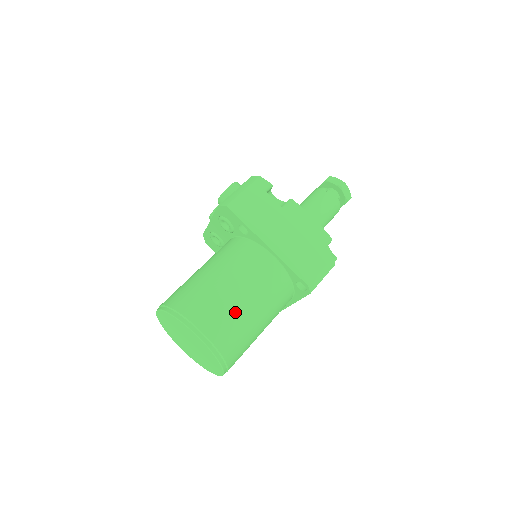
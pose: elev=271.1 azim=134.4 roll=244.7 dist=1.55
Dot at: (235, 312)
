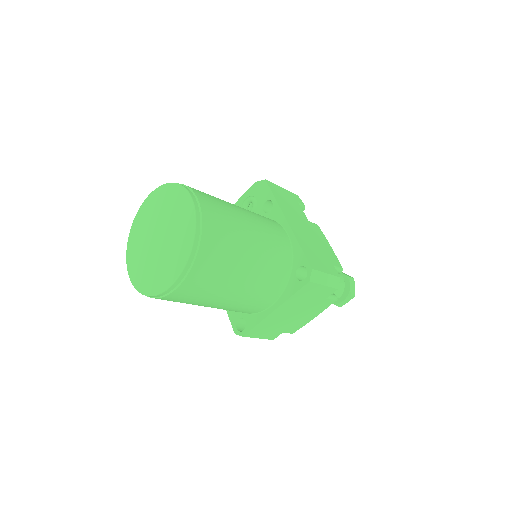
Dot at: (236, 224)
